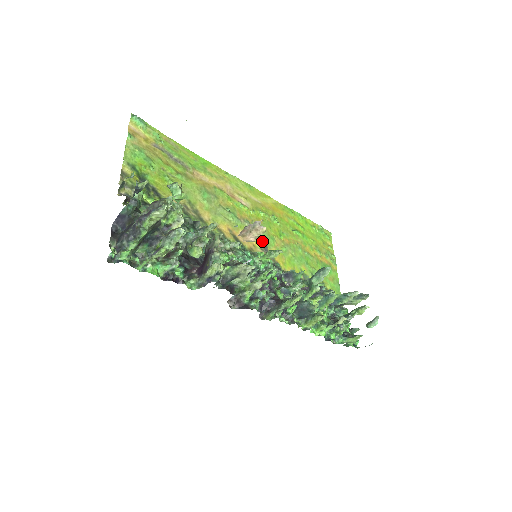
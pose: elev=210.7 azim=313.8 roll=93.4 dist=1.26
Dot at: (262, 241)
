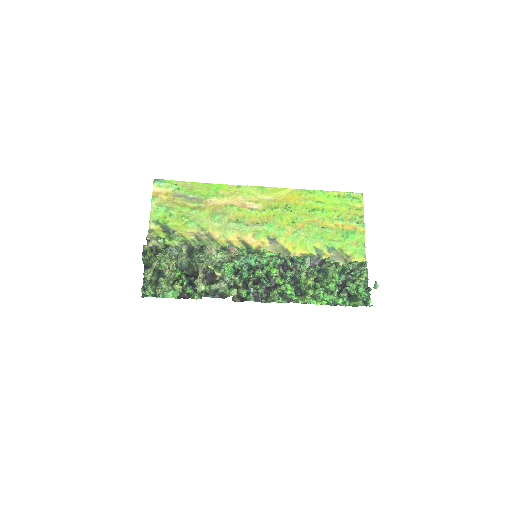
Dot at: (271, 236)
